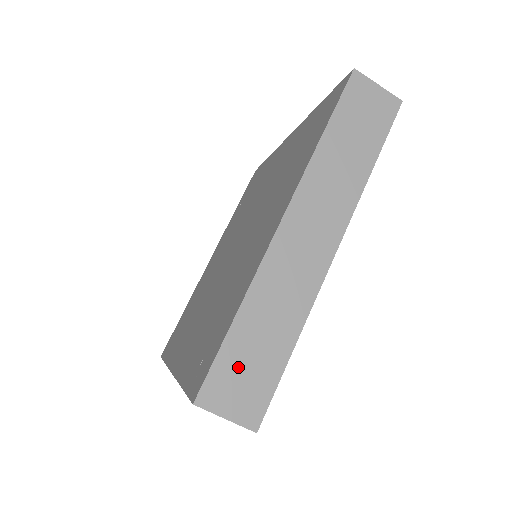
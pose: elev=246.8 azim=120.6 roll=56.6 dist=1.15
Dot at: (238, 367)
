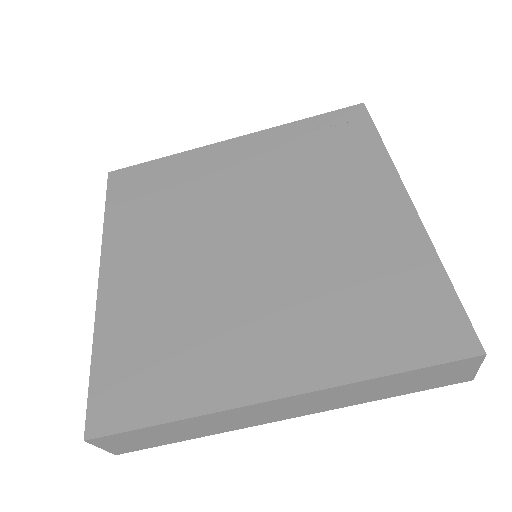
Dot at: (139, 437)
